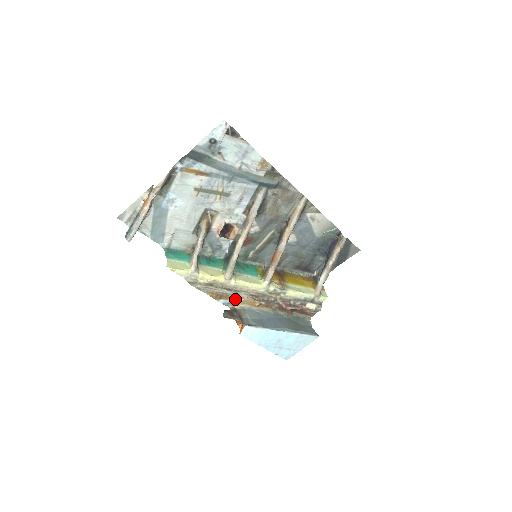
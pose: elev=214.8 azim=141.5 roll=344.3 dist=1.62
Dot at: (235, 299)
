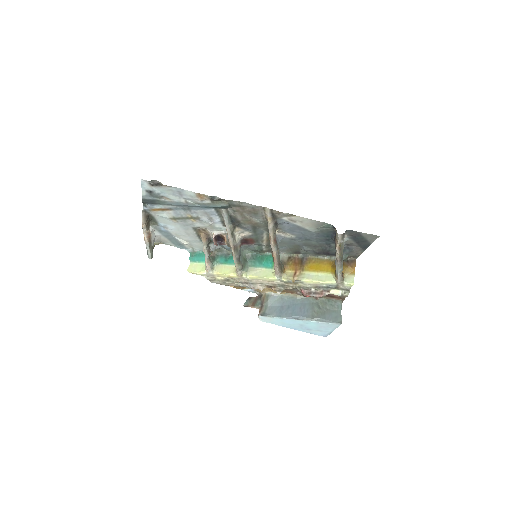
Dot at: occluded
